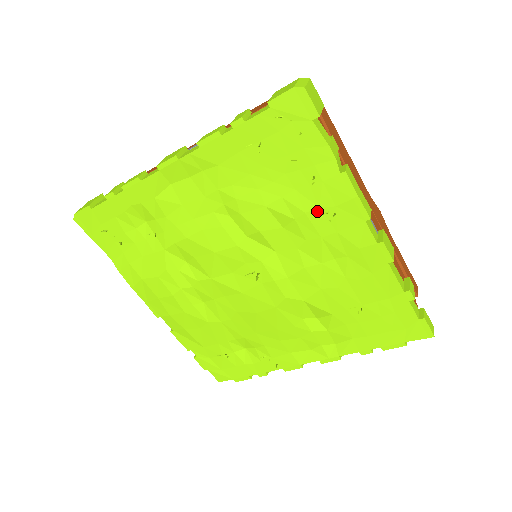
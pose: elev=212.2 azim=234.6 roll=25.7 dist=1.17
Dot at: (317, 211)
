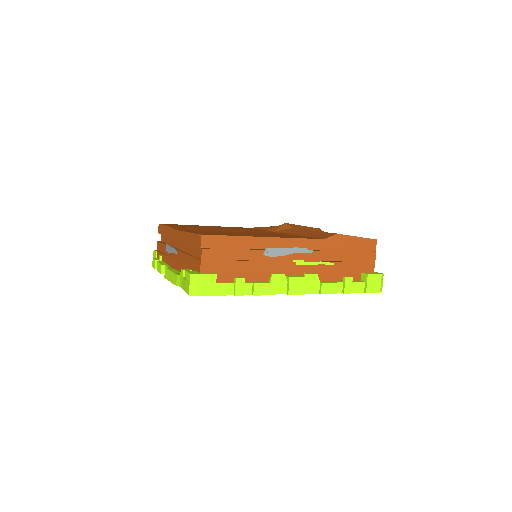
Dot at: occluded
